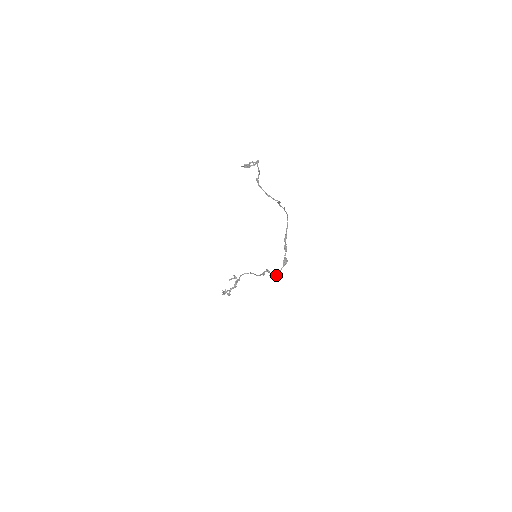
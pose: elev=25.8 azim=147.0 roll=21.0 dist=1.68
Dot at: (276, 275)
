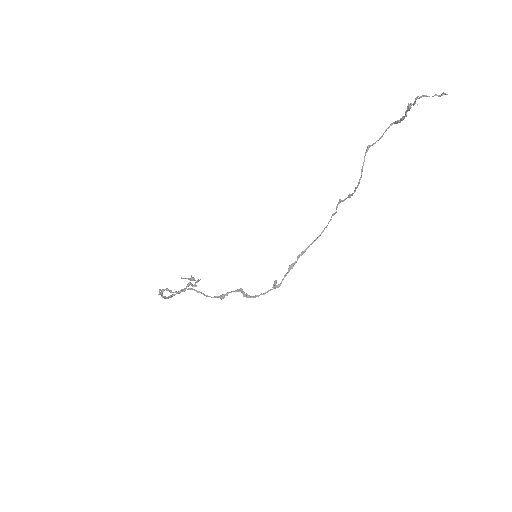
Dot at: (257, 296)
